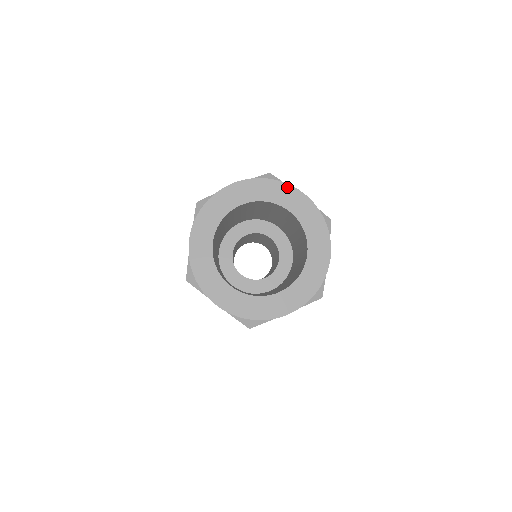
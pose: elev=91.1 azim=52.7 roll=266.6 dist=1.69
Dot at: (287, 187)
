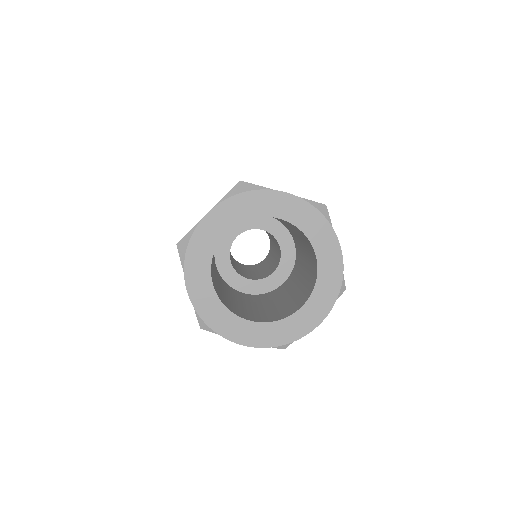
Dot at: (267, 193)
